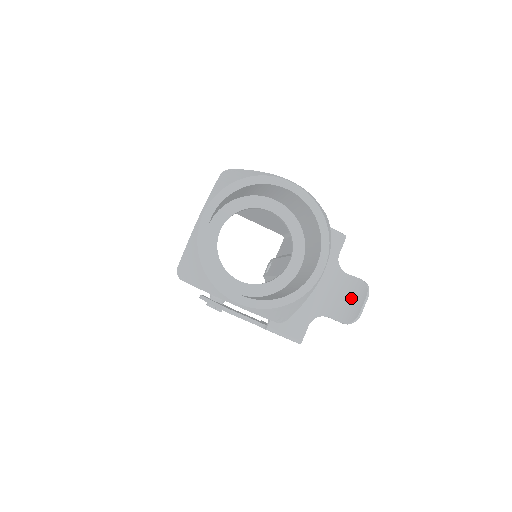
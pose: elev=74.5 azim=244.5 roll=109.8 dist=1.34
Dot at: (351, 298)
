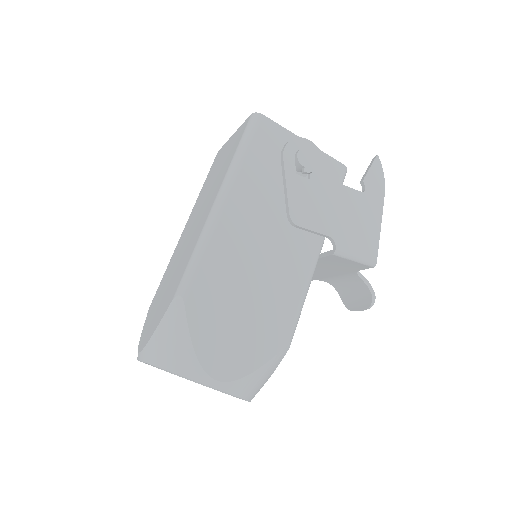
Dot at: (356, 295)
